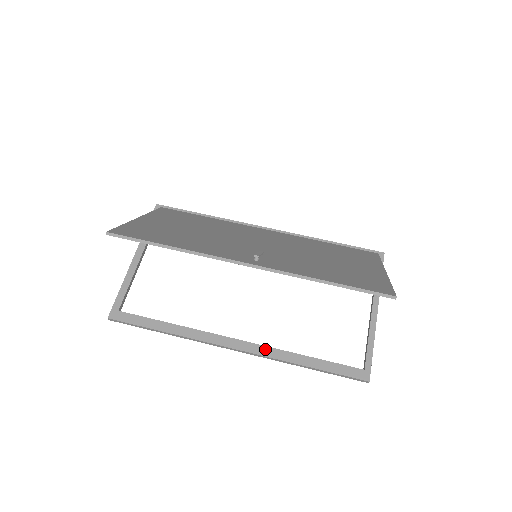
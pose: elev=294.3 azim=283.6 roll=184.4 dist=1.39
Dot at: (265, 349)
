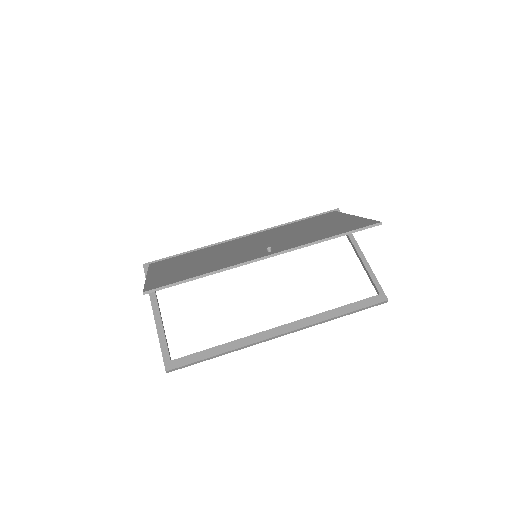
Dot at: (303, 321)
